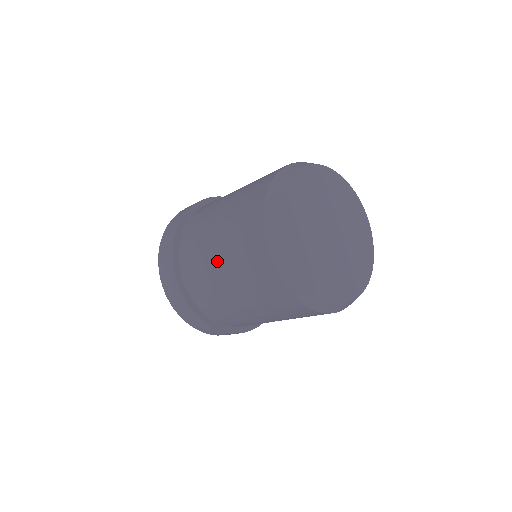
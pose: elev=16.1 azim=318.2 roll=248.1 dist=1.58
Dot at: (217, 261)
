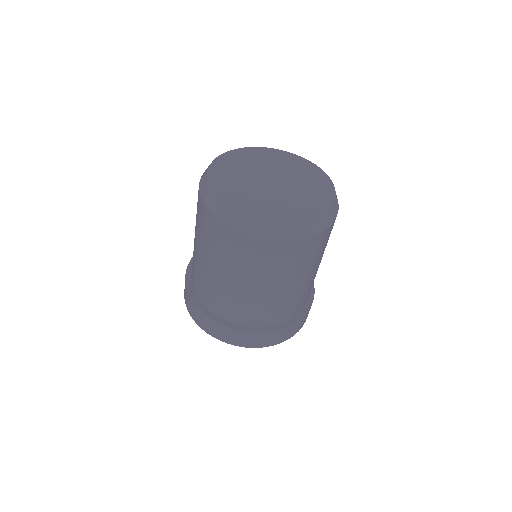
Dot at: (233, 282)
